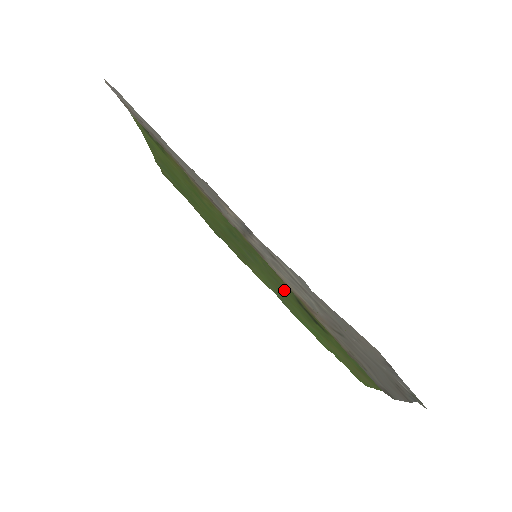
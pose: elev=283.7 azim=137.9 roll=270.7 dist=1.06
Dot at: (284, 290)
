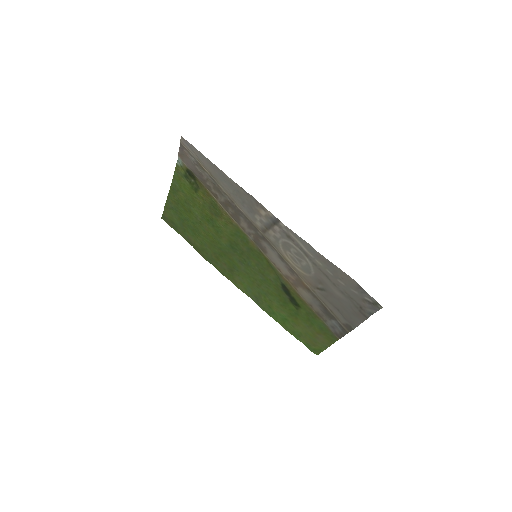
Dot at: (268, 283)
